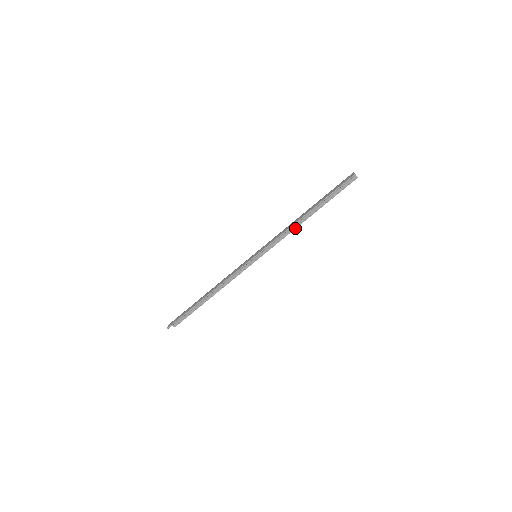
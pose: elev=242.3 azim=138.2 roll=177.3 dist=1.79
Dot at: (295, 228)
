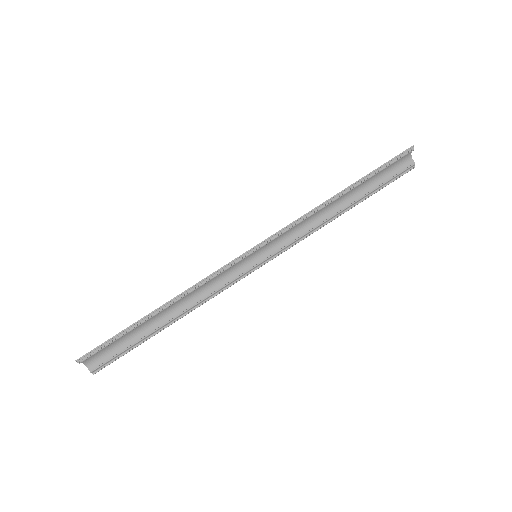
Dot at: (321, 226)
